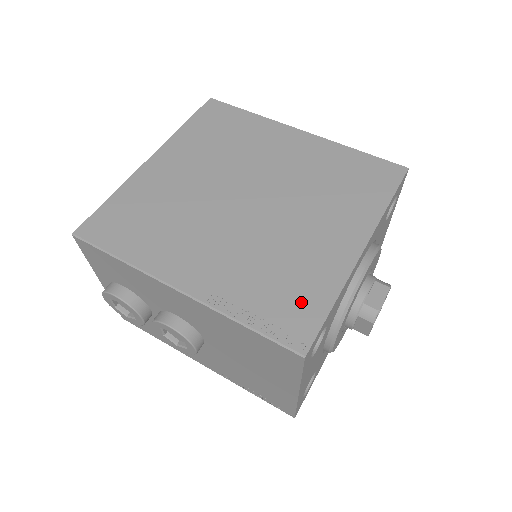
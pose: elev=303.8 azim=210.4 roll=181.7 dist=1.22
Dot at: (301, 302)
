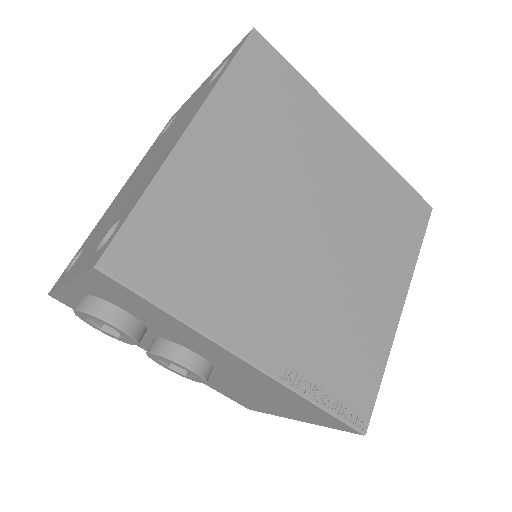
Dot at: (361, 373)
